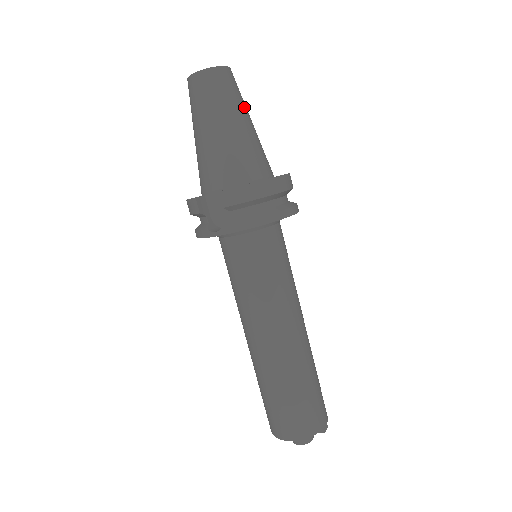
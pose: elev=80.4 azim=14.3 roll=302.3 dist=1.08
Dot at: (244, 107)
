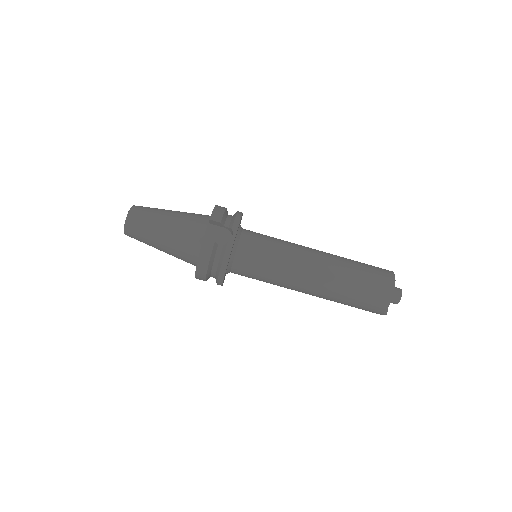
Dot at: occluded
